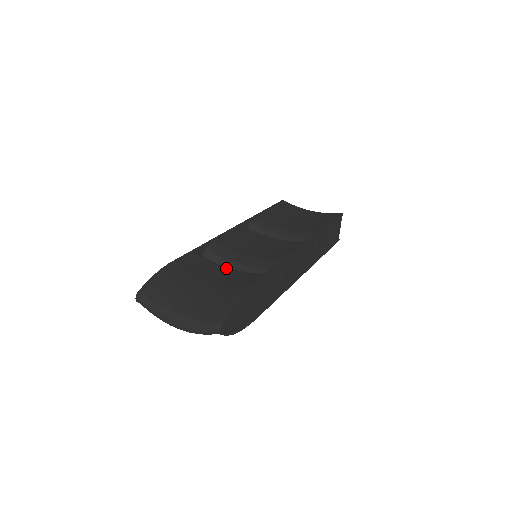
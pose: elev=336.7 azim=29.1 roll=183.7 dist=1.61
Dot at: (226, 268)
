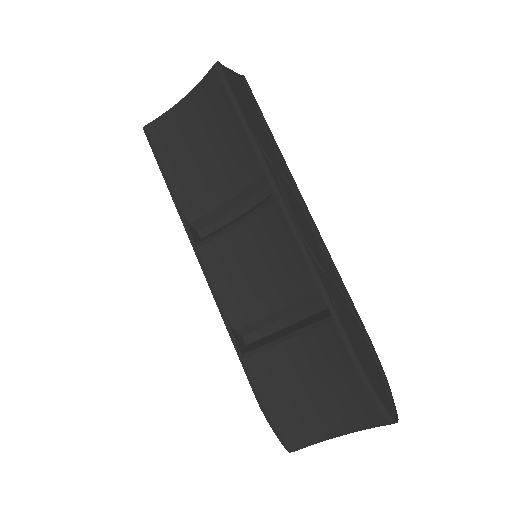
Dot at: (289, 341)
